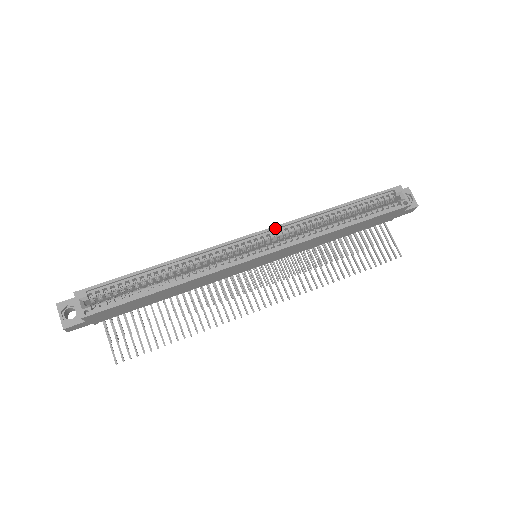
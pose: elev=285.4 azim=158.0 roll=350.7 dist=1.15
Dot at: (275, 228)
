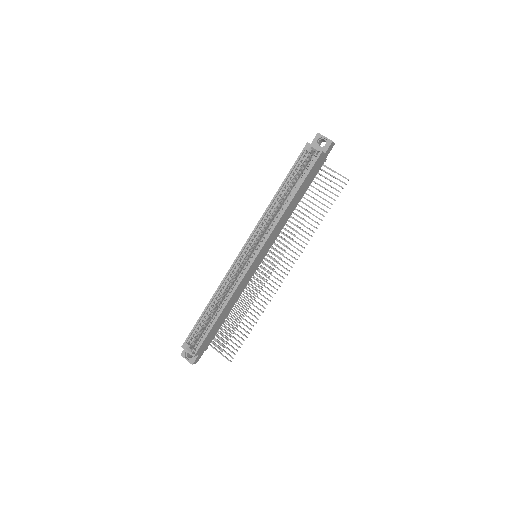
Dot at: (250, 237)
